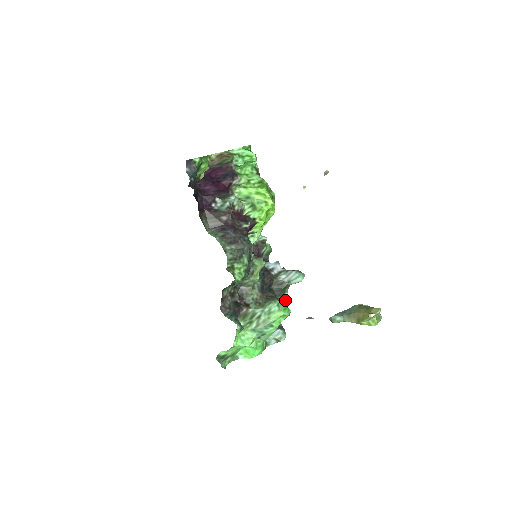
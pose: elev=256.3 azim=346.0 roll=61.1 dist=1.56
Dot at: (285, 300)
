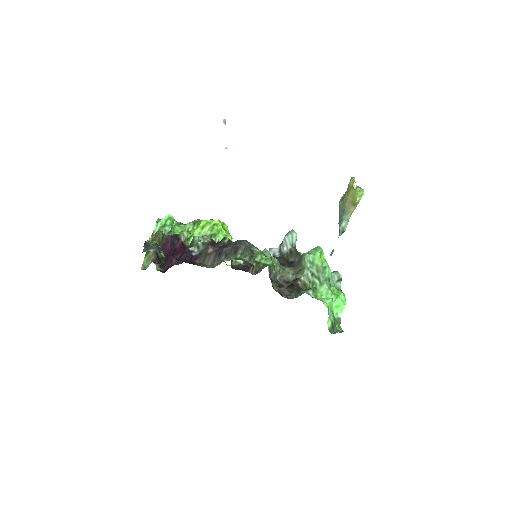
Dot at: occluded
